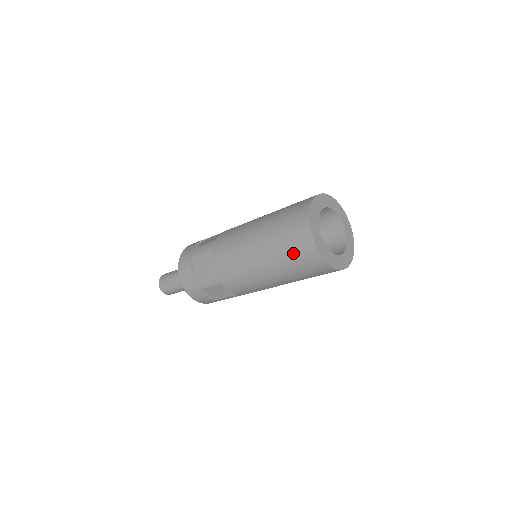
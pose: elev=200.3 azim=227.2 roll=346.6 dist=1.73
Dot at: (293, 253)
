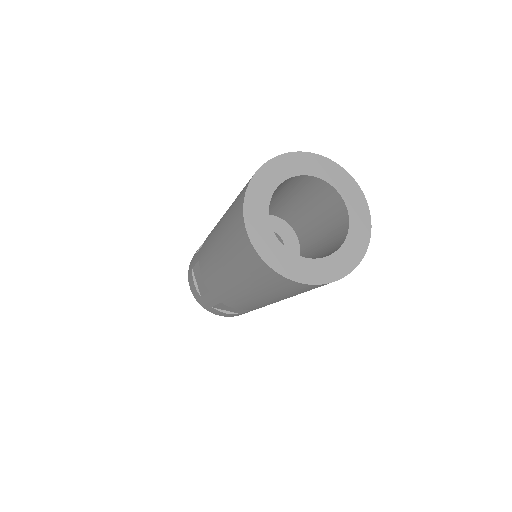
Dot at: (234, 207)
